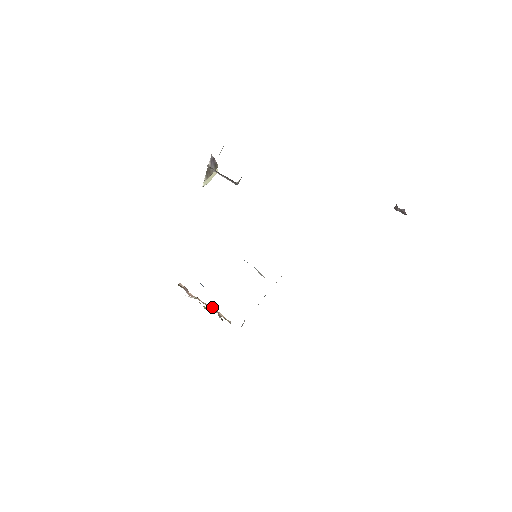
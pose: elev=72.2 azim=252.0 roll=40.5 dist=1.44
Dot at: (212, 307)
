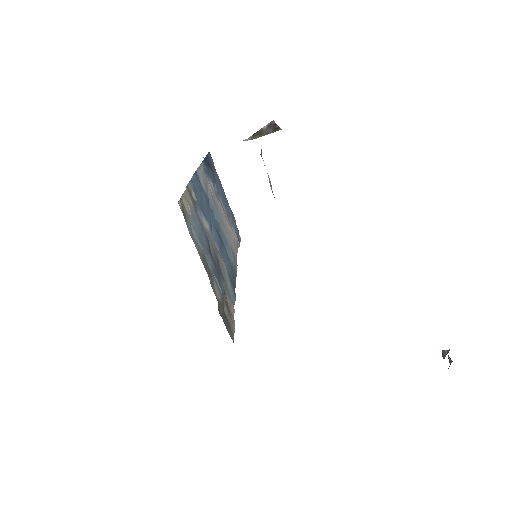
Dot at: occluded
